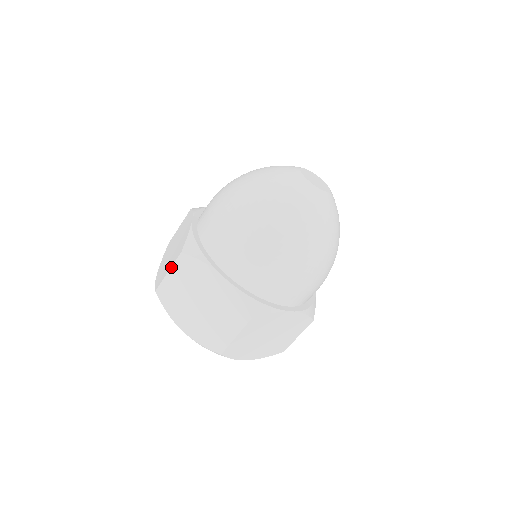
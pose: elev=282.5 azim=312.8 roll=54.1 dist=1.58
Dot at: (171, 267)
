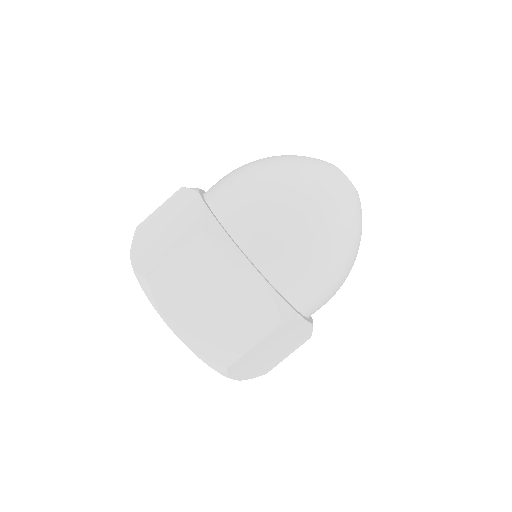
Dot at: (181, 248)
